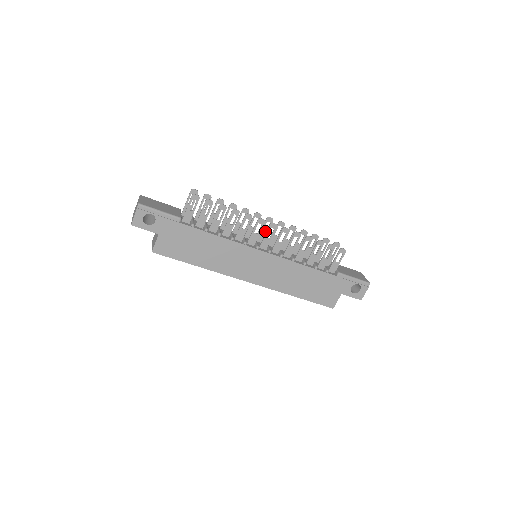
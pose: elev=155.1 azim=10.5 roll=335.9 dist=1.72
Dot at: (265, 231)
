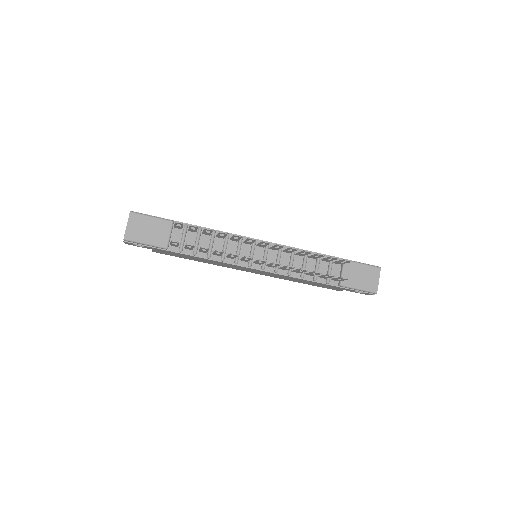
Dot at: (264, 244)
